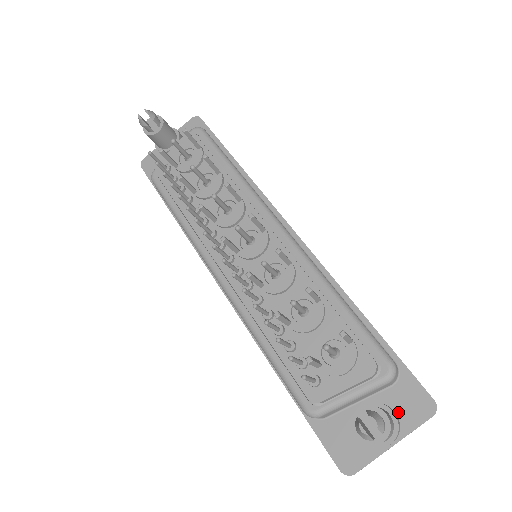
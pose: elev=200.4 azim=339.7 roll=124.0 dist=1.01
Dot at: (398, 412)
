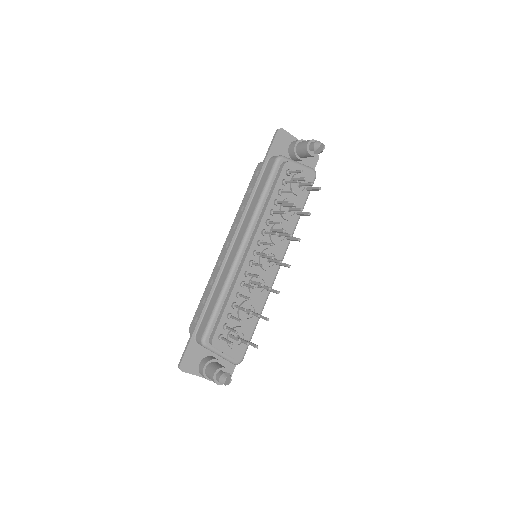
Dot at: occluded
